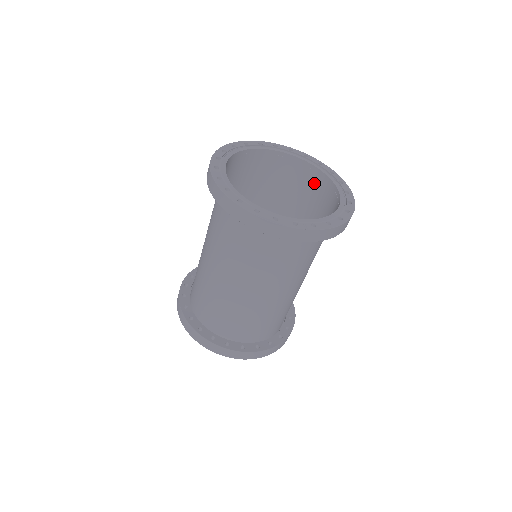
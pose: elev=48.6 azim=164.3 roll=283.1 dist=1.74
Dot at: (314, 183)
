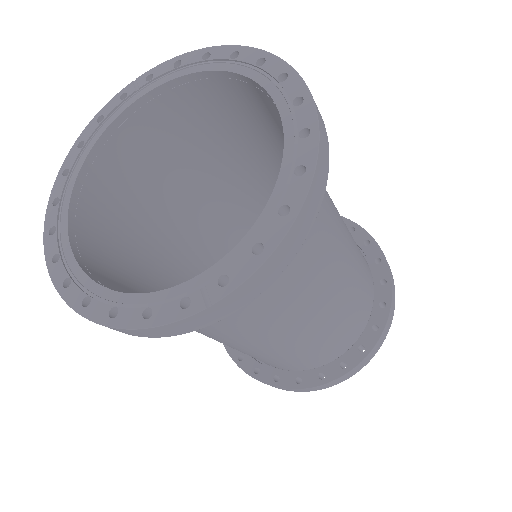
Dot at: (251, 98)
